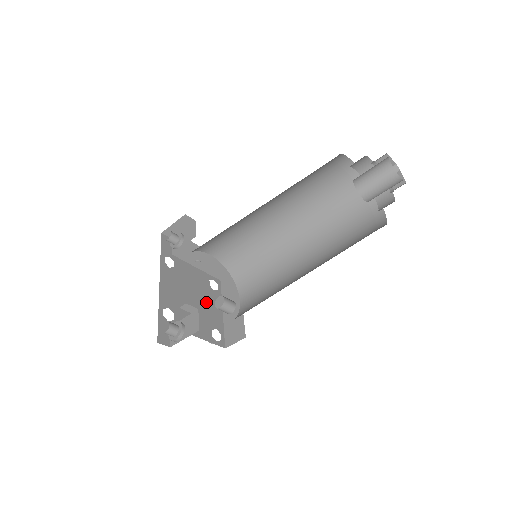
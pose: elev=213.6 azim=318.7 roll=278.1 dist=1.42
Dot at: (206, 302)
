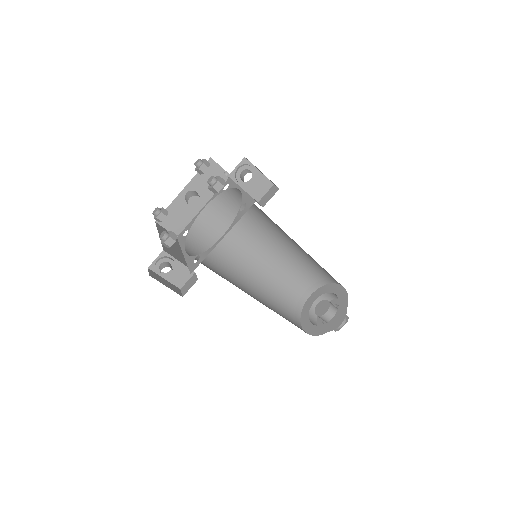
Dot at: occluded
